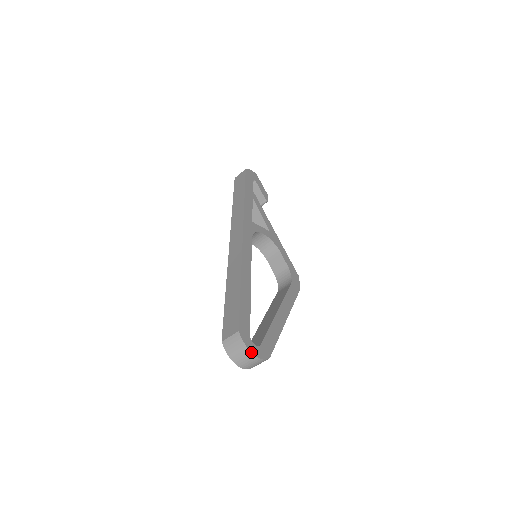
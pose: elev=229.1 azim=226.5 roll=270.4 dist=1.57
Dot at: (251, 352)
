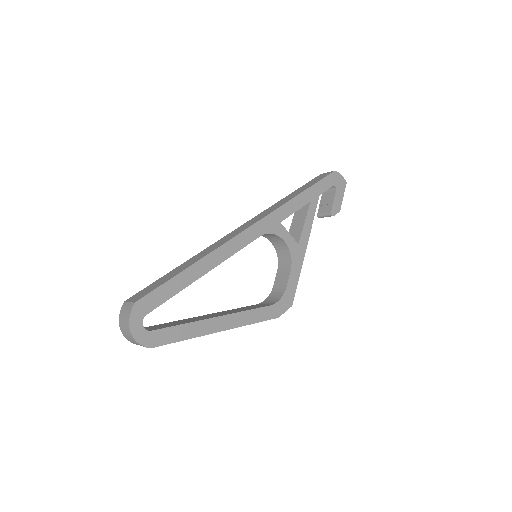
Dot at: (130, 329)
